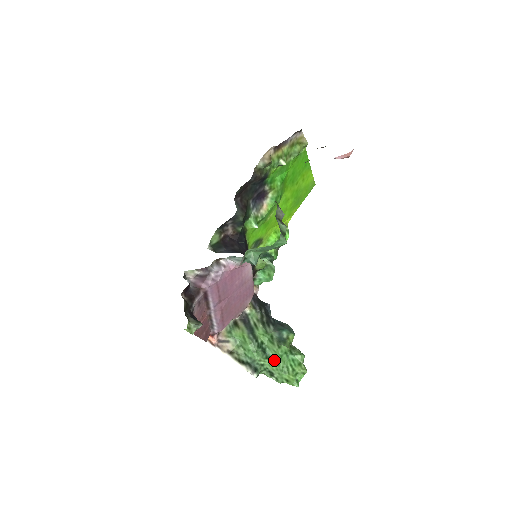
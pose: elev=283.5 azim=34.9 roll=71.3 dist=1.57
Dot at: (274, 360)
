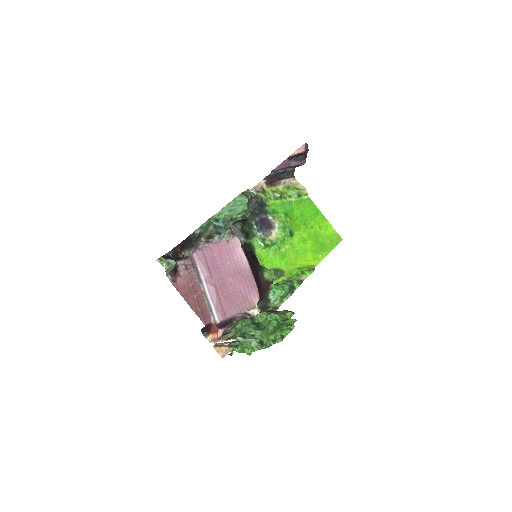
Dot at: (264, 328)
